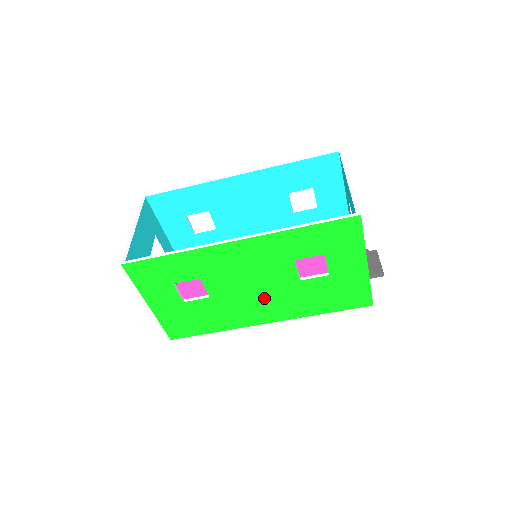
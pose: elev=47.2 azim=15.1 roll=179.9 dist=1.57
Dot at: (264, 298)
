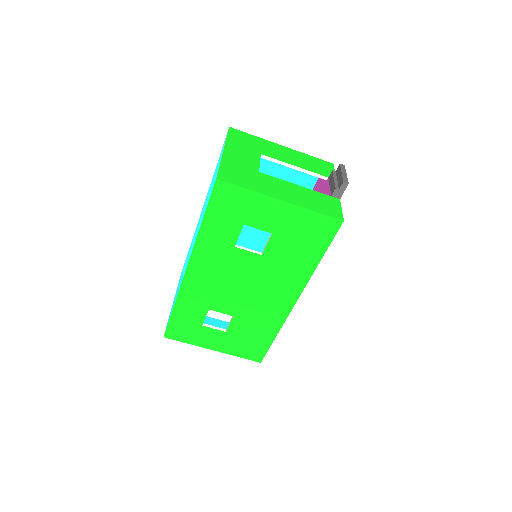
Dot at: (263, 288)
